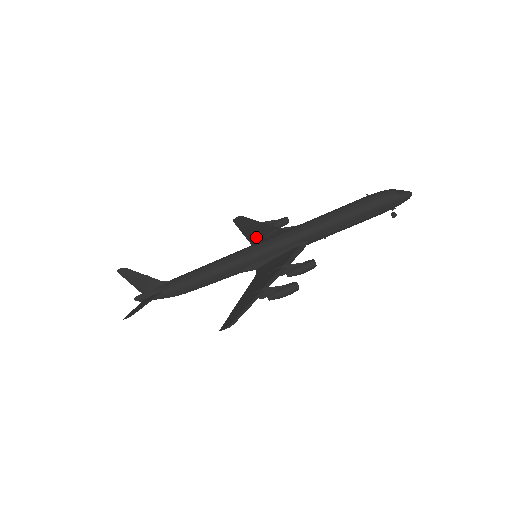
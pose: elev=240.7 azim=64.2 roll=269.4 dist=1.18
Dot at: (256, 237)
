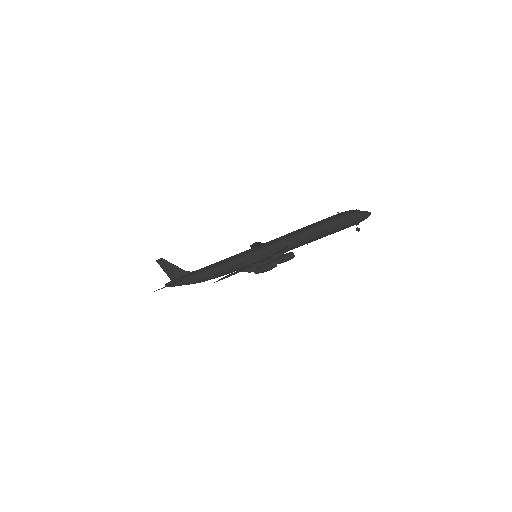
Dot at: occluded
